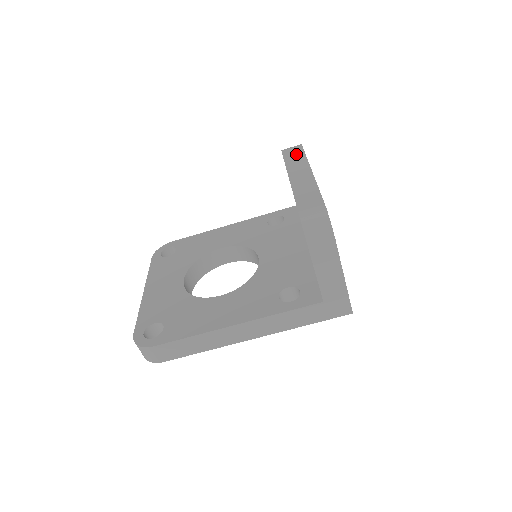
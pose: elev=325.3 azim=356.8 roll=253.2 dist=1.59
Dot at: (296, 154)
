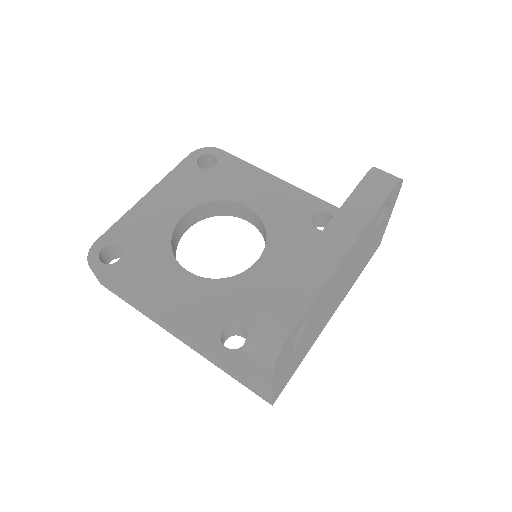
Dot at: (371, 197)
